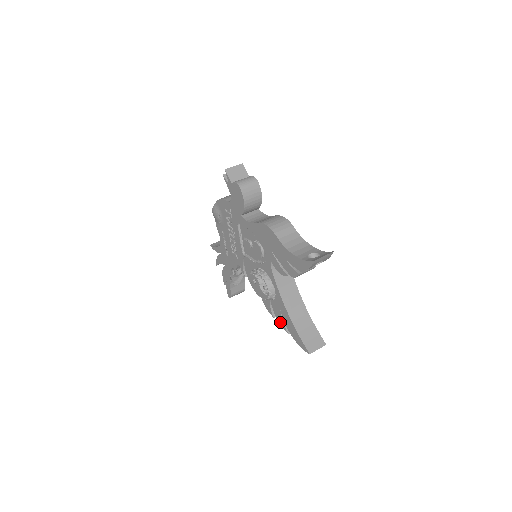
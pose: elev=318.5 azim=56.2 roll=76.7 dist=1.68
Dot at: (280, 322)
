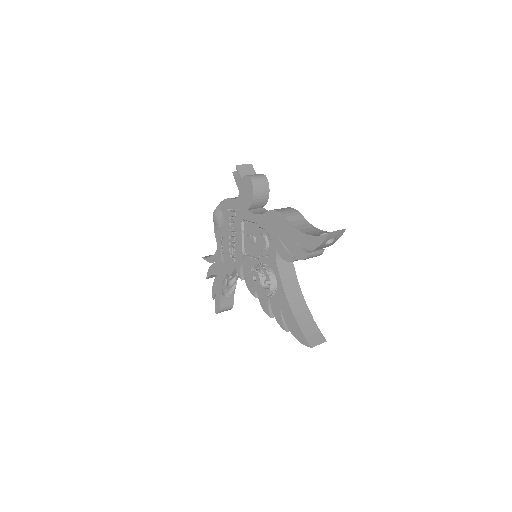
Dot at: (278, 320)
